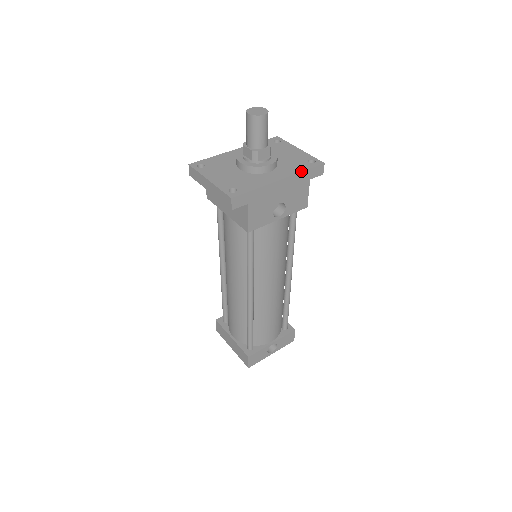
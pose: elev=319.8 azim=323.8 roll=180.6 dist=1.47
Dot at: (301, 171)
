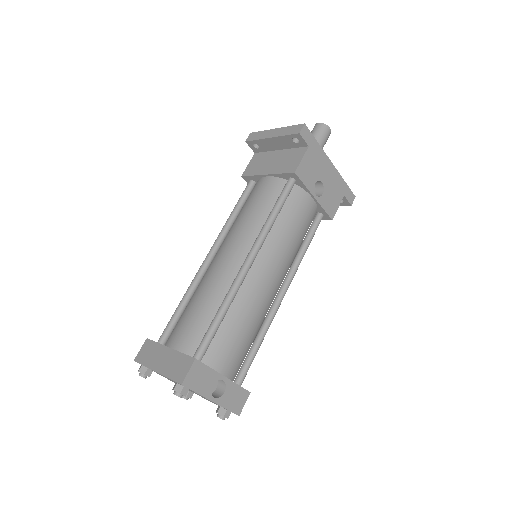
Dot at: (343, 179)
